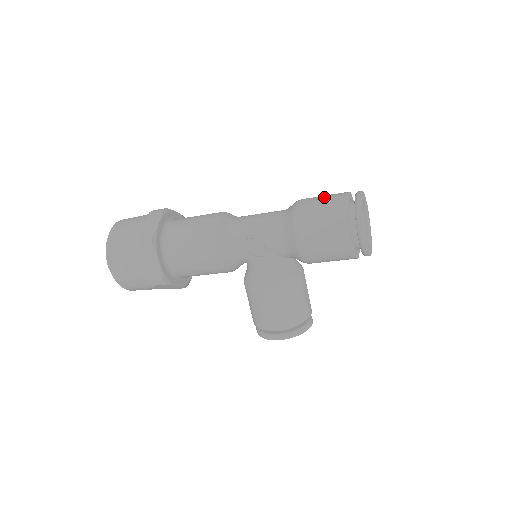
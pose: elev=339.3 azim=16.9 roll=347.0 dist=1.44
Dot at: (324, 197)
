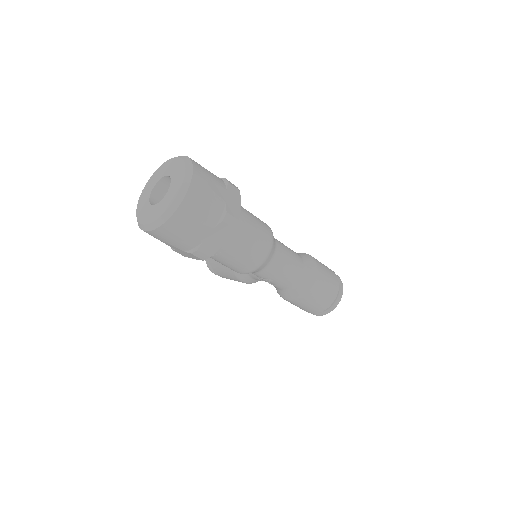
Dot at: (326, 292)
